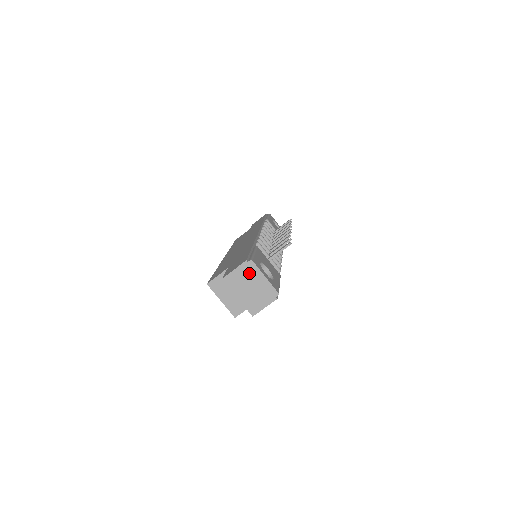
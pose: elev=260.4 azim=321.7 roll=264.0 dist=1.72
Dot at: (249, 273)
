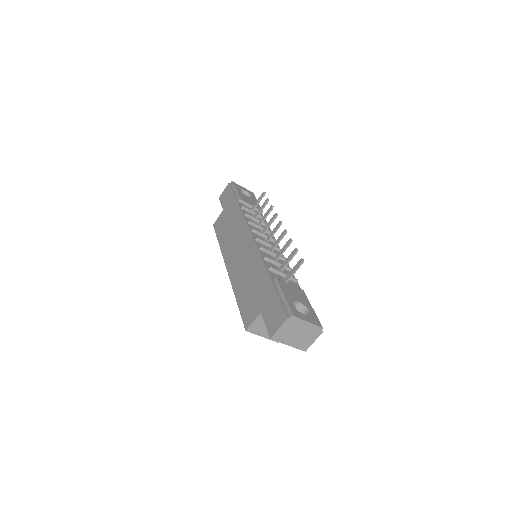
Dot at: (293, 325)
